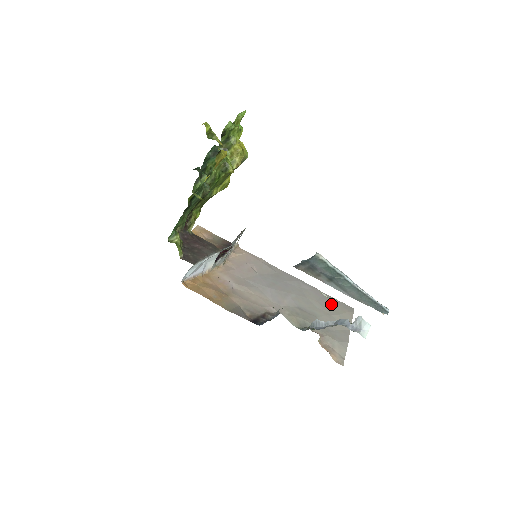
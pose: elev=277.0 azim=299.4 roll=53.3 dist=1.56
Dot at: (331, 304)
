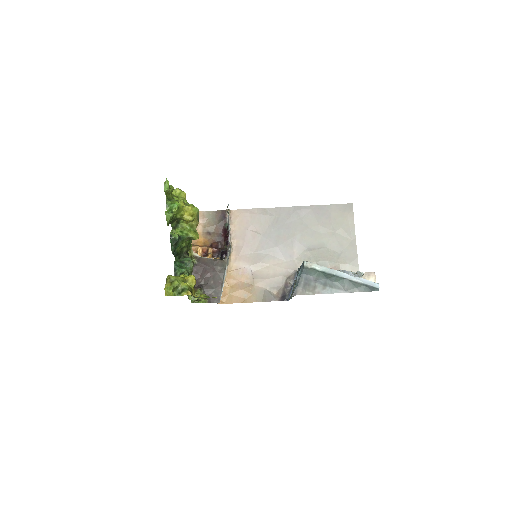
Dot at: (331, 217)
